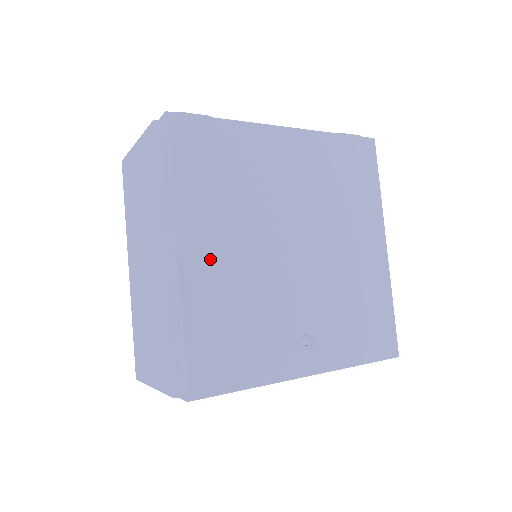
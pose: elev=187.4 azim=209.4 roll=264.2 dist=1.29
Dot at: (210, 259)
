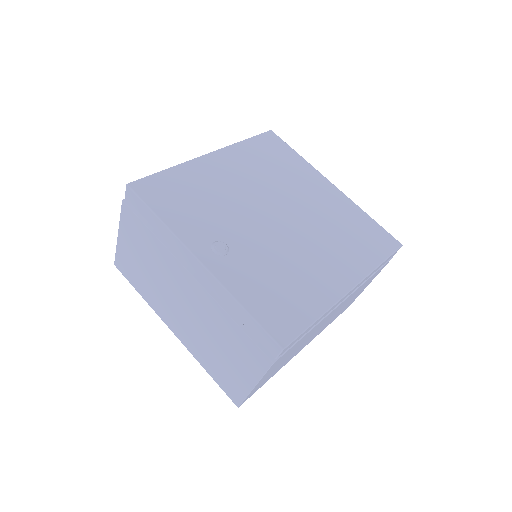
Dot at: (221, 170)
